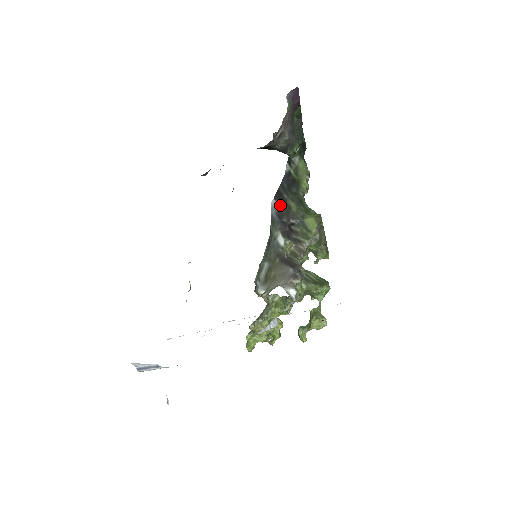
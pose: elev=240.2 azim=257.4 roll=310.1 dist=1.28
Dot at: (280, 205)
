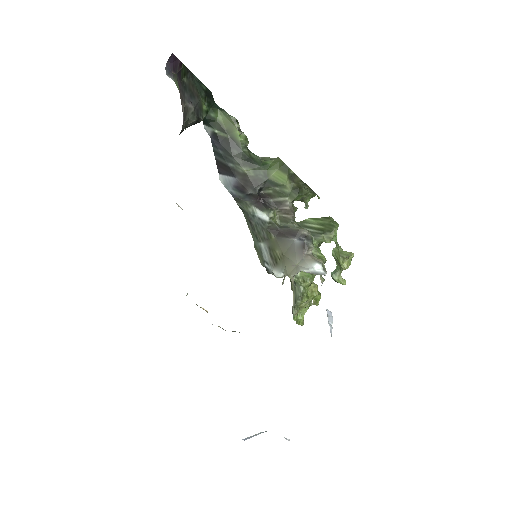
Dot at: (233, 178)
